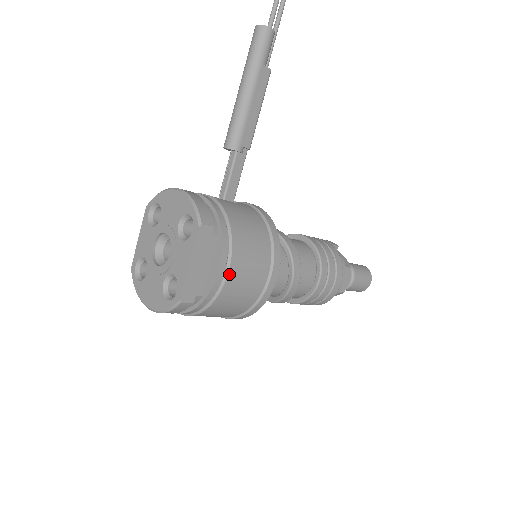
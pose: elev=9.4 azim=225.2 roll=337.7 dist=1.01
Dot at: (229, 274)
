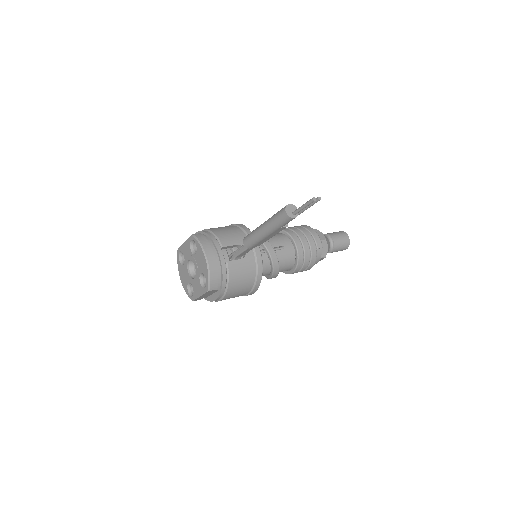
Dot at: (221, 300)
